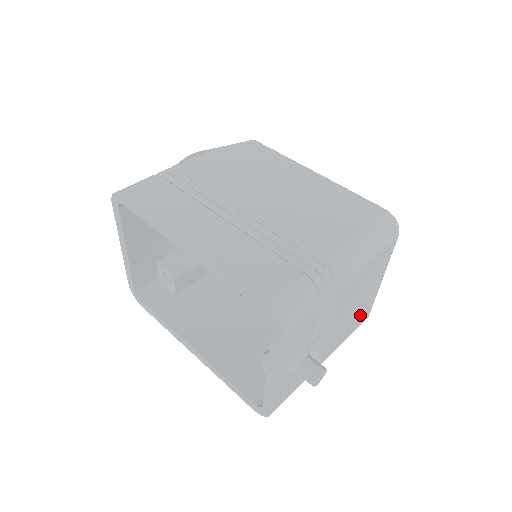
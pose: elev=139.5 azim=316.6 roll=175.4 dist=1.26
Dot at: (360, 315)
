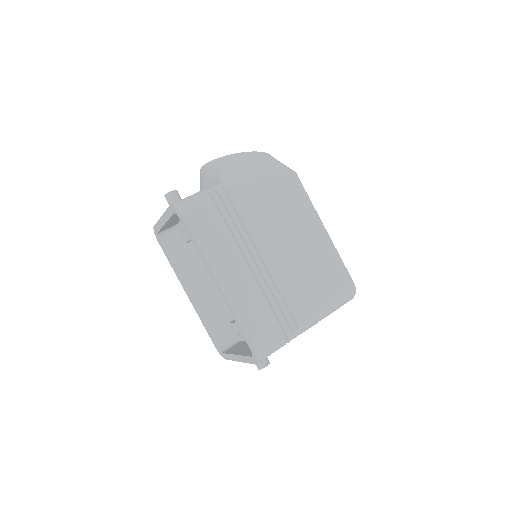
Dot at: occluded
